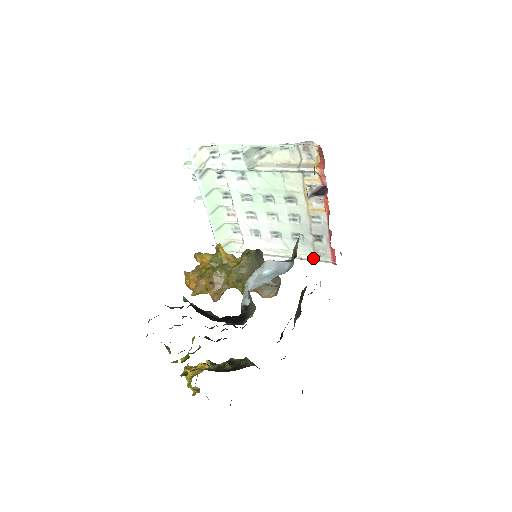
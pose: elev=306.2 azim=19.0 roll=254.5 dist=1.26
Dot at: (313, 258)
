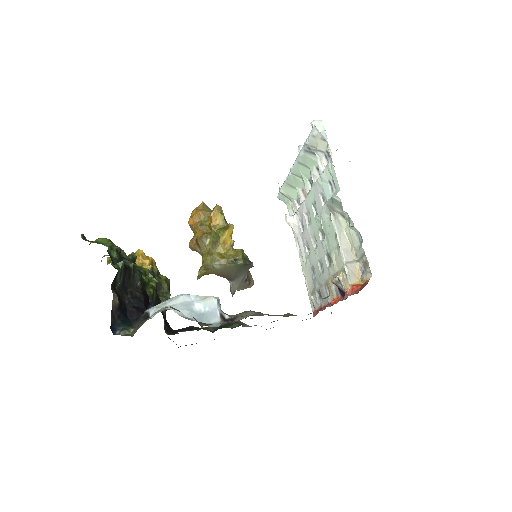
Dot at: (309, 292)
